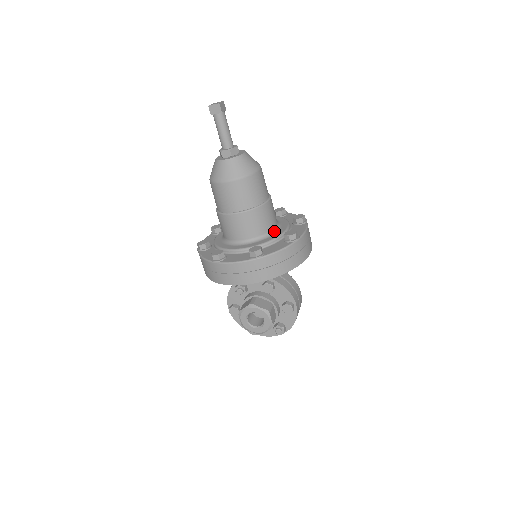
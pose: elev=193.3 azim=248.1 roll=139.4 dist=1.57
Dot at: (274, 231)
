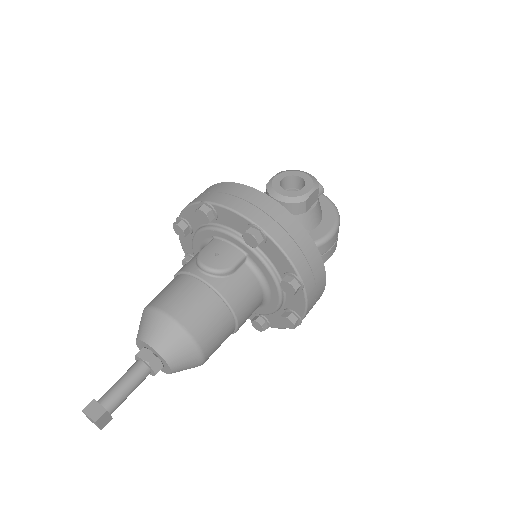
Dot at: (265, 301)
